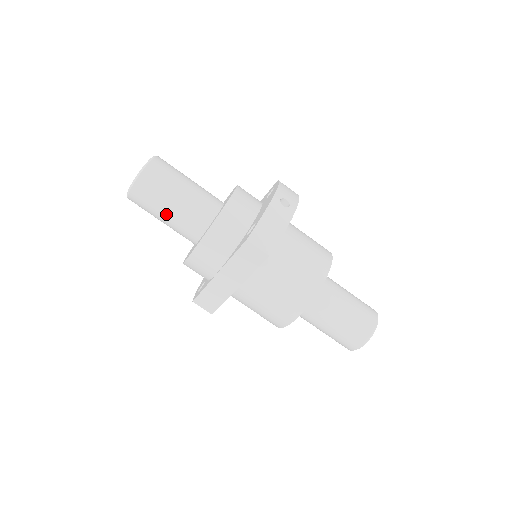
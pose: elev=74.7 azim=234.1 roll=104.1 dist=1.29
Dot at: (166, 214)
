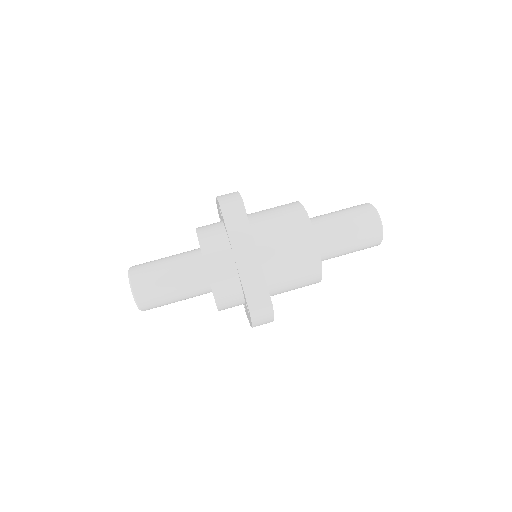
Dot at: (169, 276)
